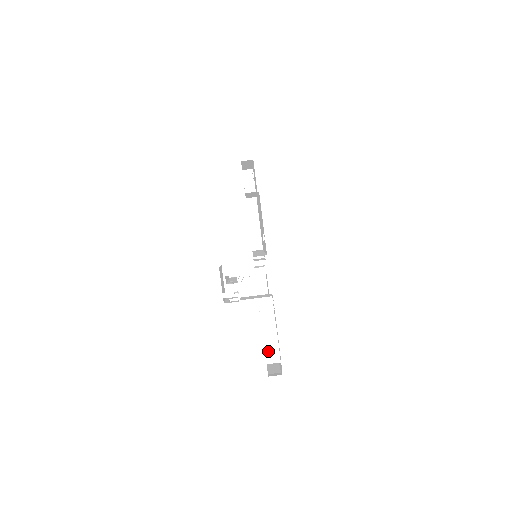
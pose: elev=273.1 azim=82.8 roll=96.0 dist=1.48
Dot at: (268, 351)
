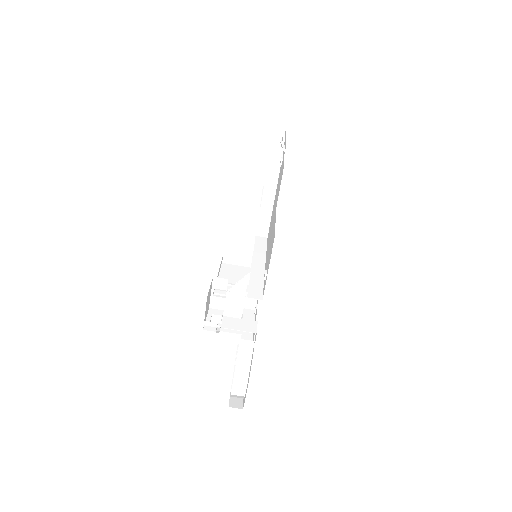
Dot at: (235, 389)
